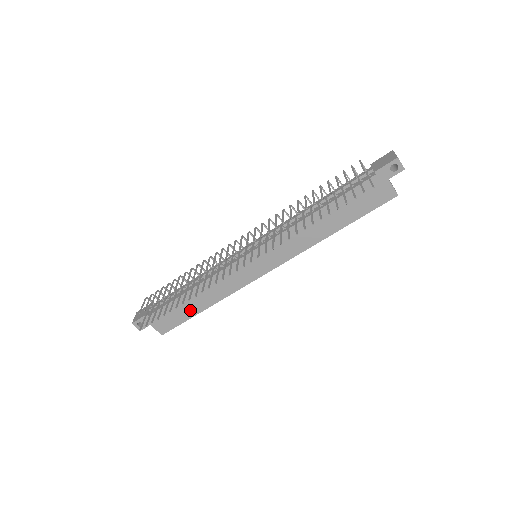
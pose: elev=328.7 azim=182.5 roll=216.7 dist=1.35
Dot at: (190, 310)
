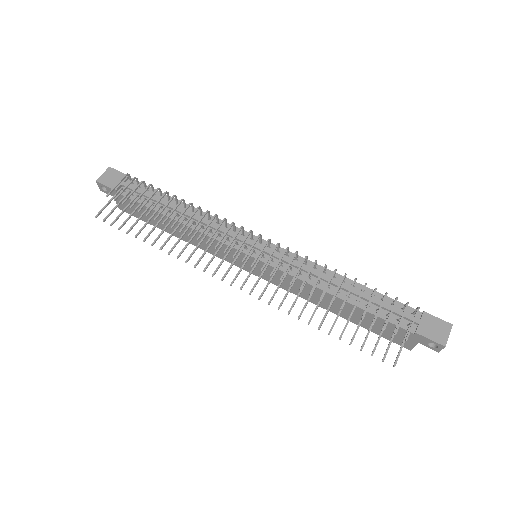
Dot at: (160, 224)
